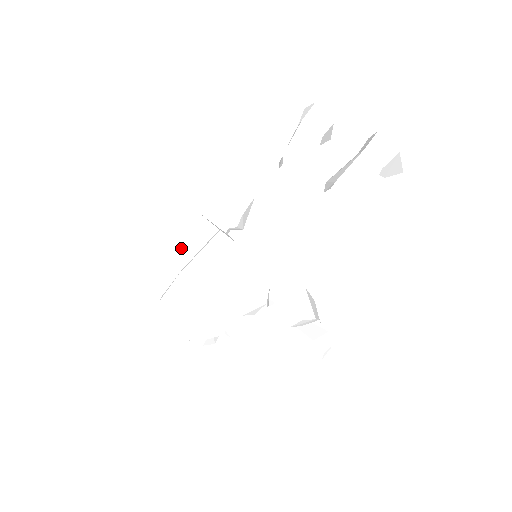
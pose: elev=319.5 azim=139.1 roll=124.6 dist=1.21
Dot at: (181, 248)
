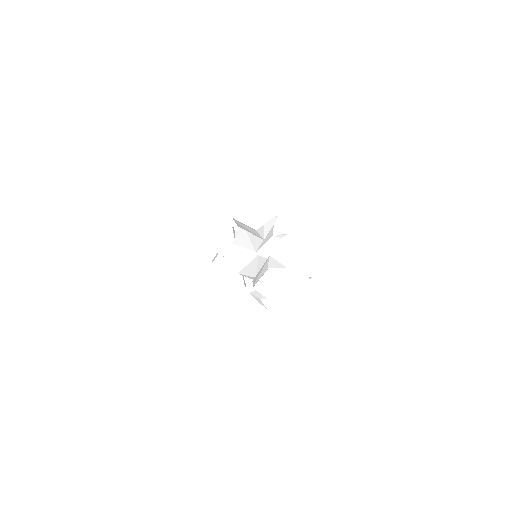
Dot at: occluded
